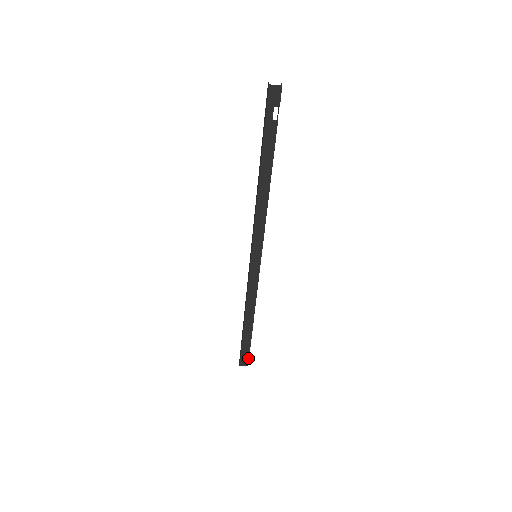
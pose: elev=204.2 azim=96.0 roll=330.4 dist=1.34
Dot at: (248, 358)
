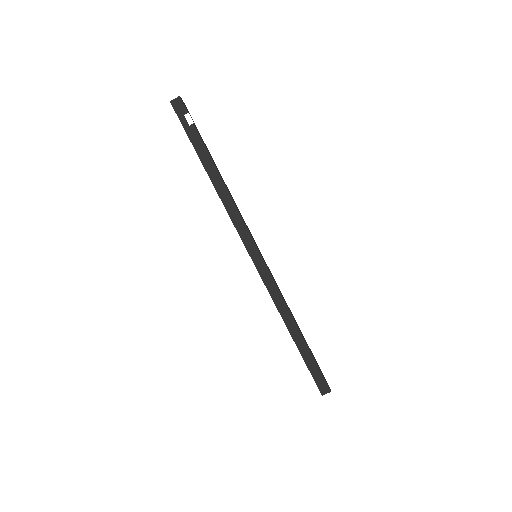
Dot at: (324, 381)
